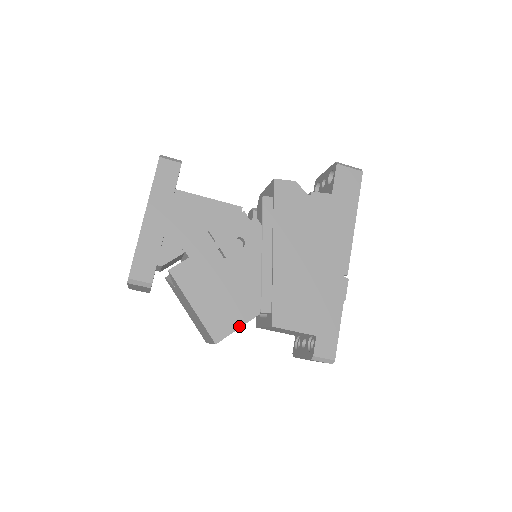
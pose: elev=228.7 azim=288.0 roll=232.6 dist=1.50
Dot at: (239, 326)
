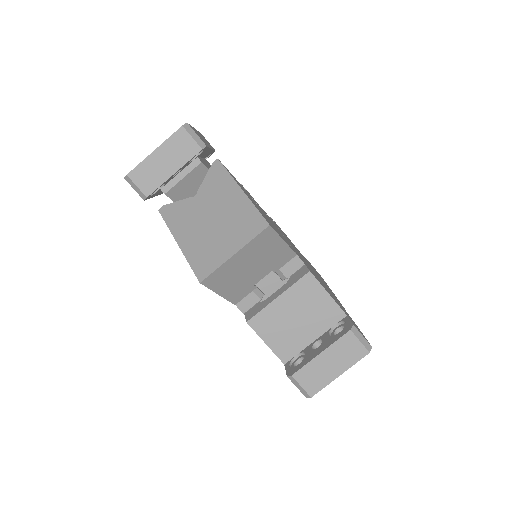
Dot at: (284, 240)
